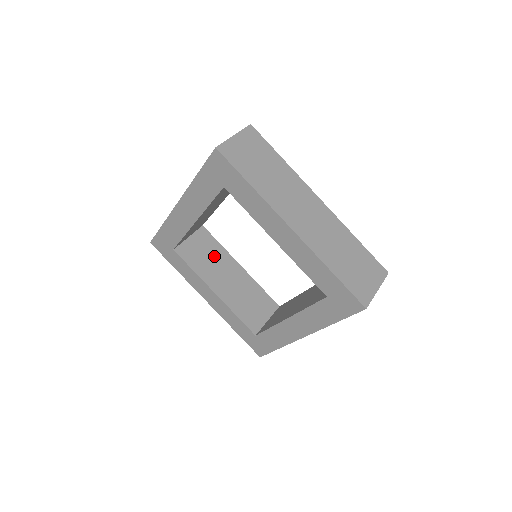
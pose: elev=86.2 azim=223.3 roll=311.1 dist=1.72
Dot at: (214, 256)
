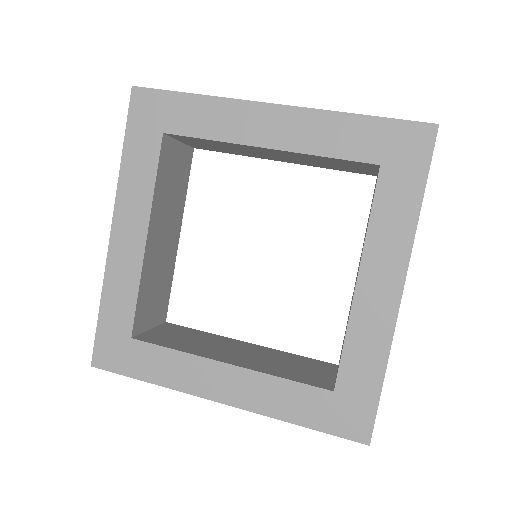
Dot at: (176, 194)
